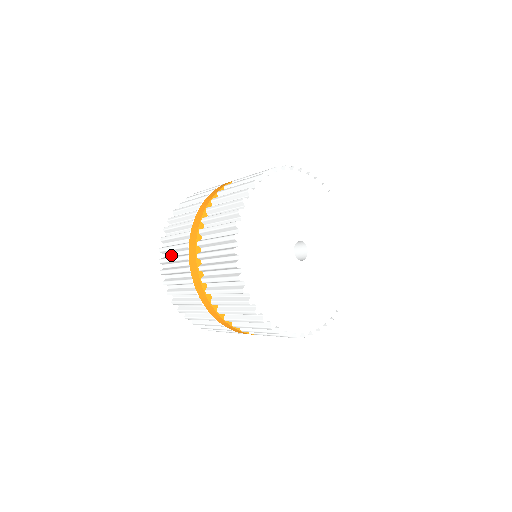
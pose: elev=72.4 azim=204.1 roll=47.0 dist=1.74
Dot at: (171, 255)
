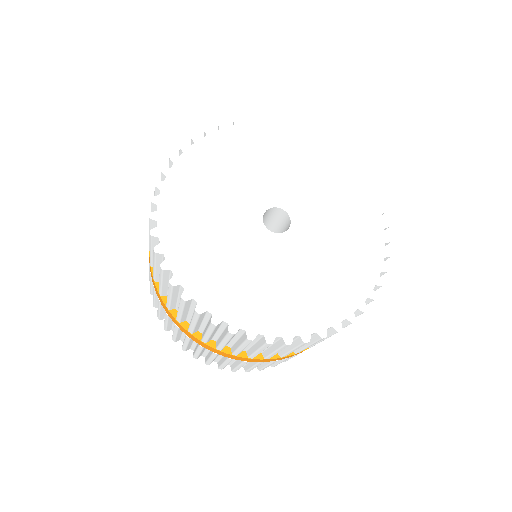
Dot at: occluded
